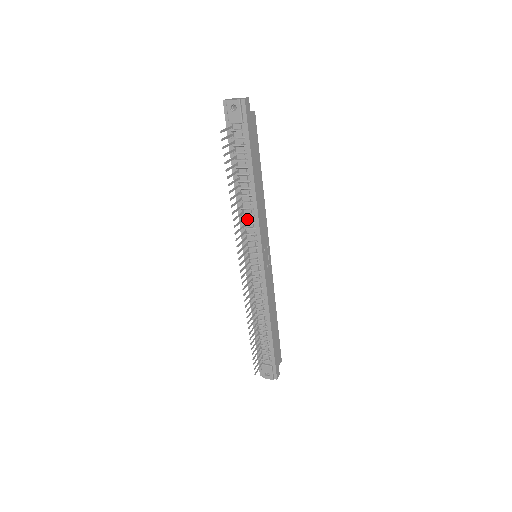
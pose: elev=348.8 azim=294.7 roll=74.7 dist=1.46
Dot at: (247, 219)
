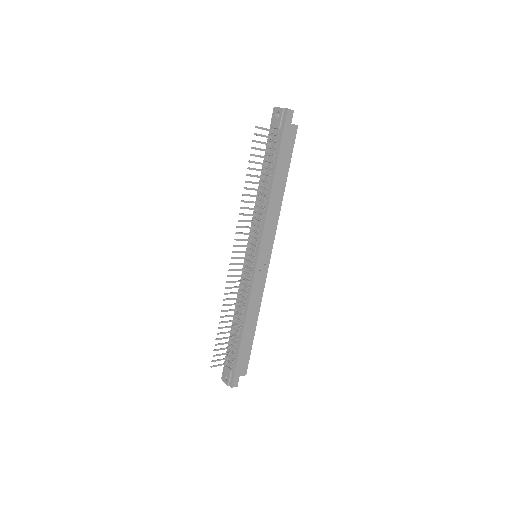
Dot at: (258, 217)
